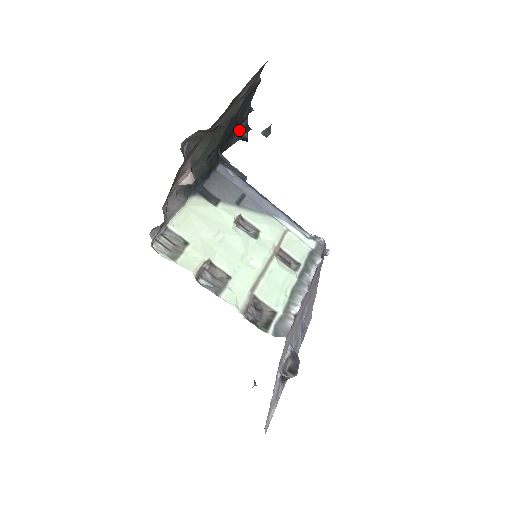
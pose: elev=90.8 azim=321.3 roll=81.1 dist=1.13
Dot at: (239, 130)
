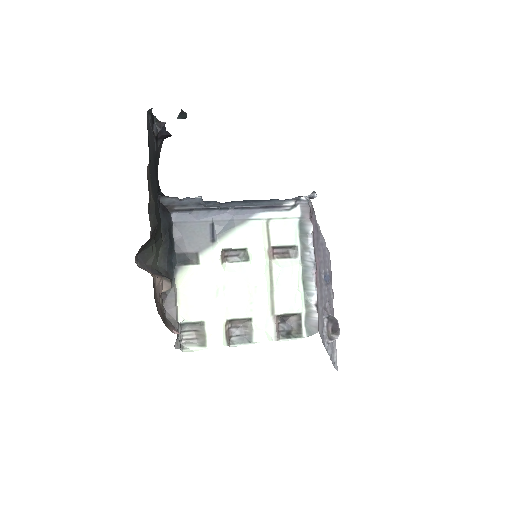
Dot at: (156, 138)
